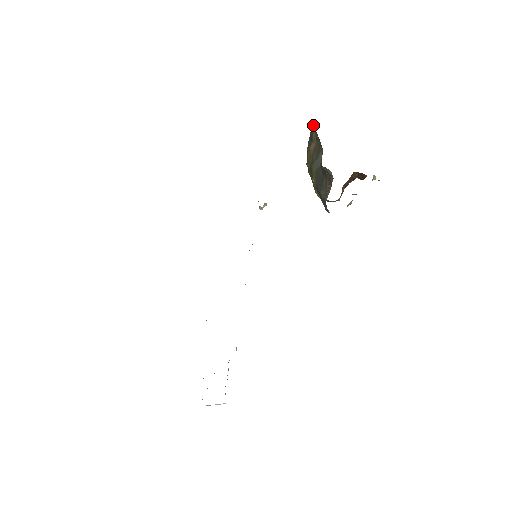
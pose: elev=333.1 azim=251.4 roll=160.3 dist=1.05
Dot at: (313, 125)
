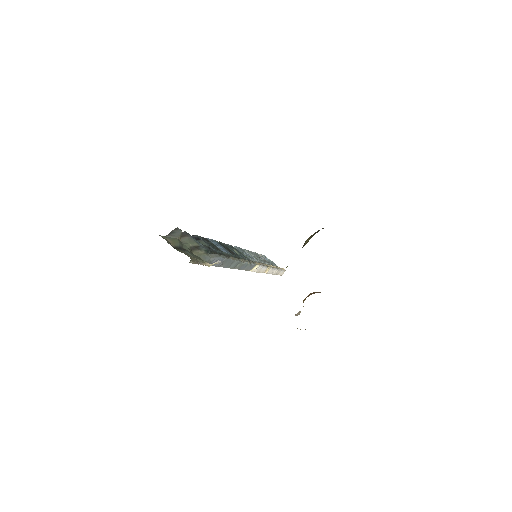
Dot at: occluded
